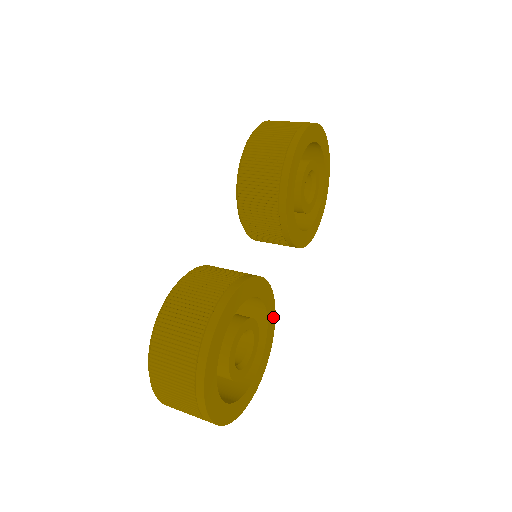
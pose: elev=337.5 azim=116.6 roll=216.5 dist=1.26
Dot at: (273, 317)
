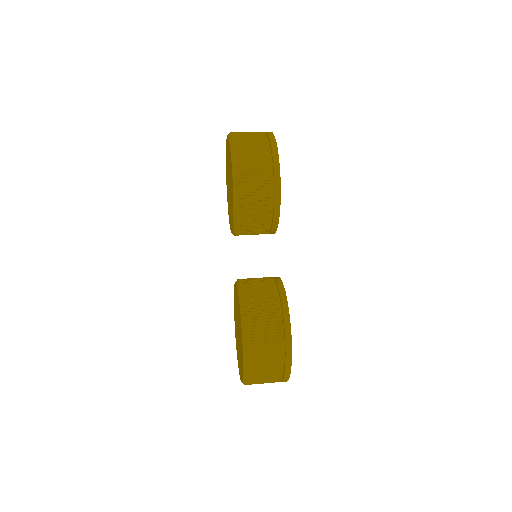
Dot at: occluded
